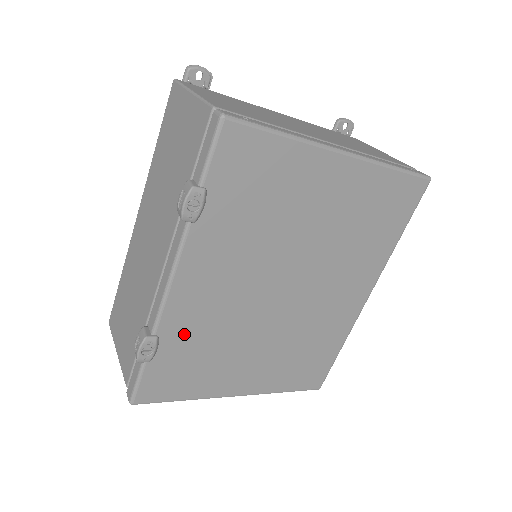
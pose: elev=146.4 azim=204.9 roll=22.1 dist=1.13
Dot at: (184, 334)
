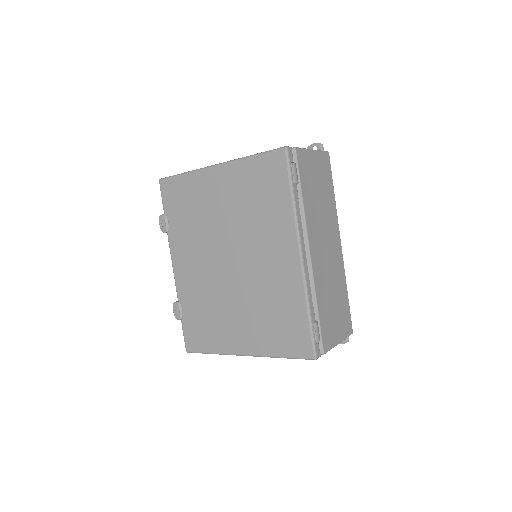
Dot at: (191, 300)
